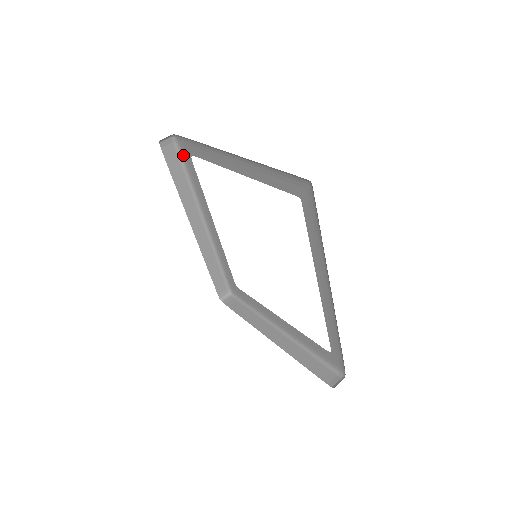
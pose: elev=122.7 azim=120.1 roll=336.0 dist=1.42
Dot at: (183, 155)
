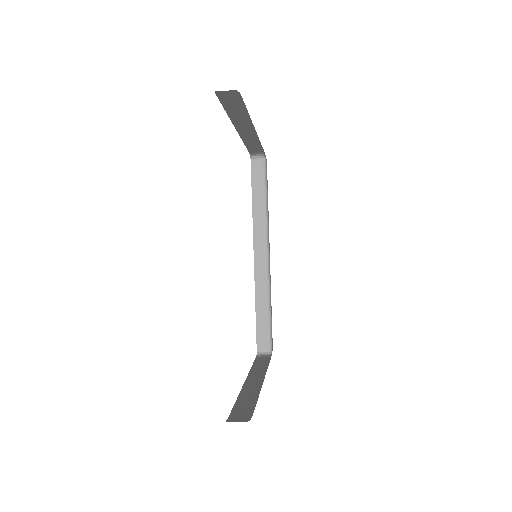
Dot at: occluded
